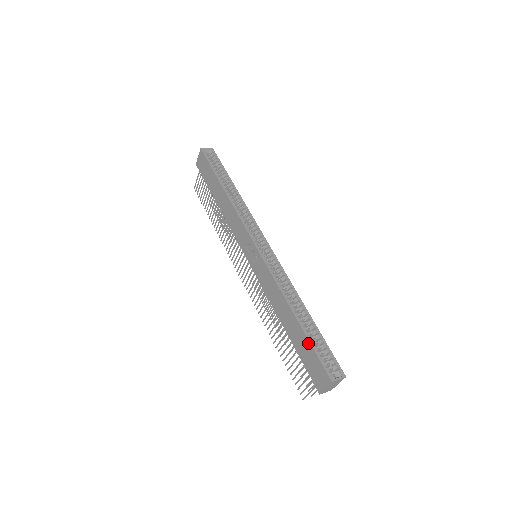
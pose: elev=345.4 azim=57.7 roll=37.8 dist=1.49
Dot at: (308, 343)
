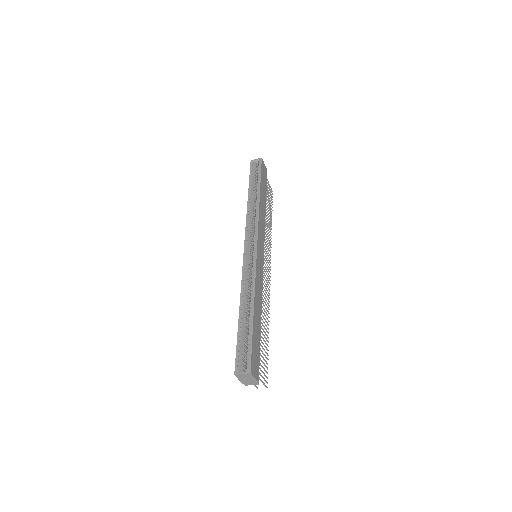
Dot at: (238, 338)
